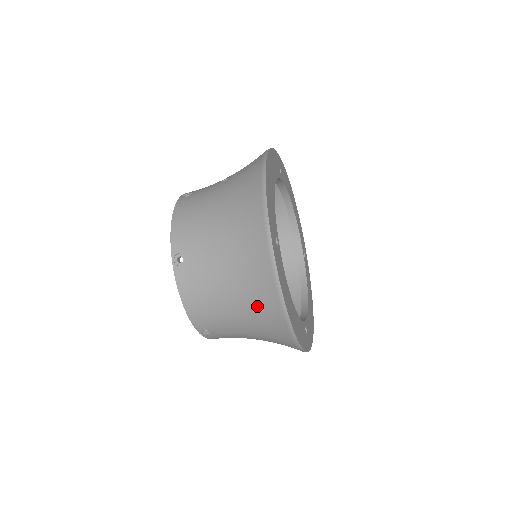
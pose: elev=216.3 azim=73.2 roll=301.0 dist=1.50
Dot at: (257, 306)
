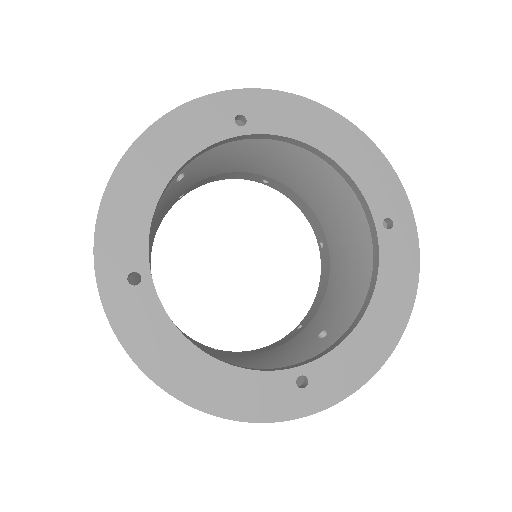
Dot at: occluded
